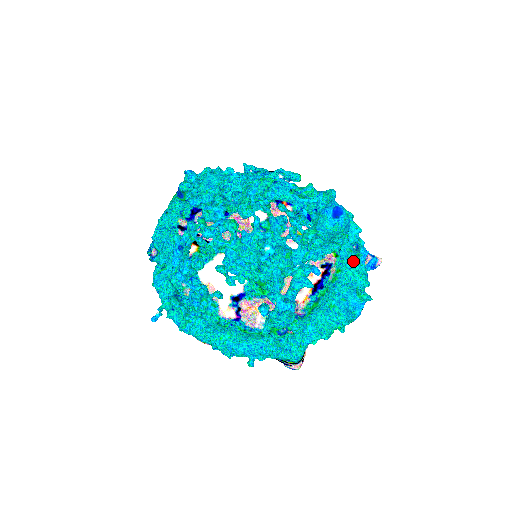
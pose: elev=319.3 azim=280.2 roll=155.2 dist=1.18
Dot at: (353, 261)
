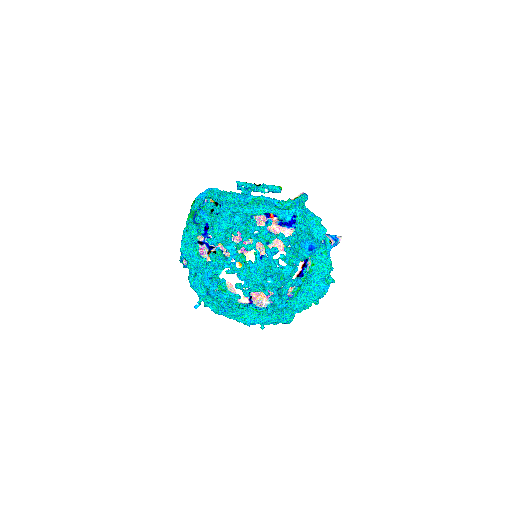
Dot at: (322, 257)
